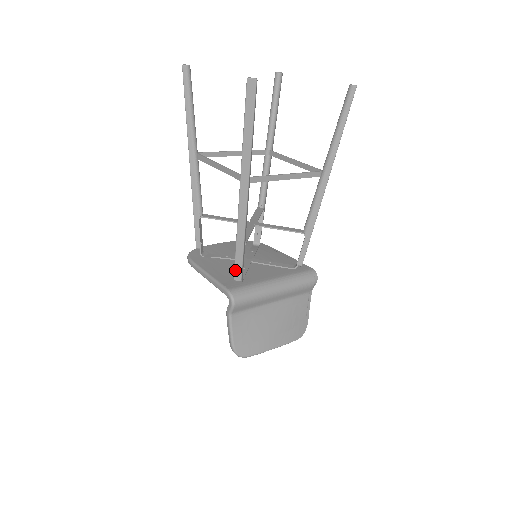
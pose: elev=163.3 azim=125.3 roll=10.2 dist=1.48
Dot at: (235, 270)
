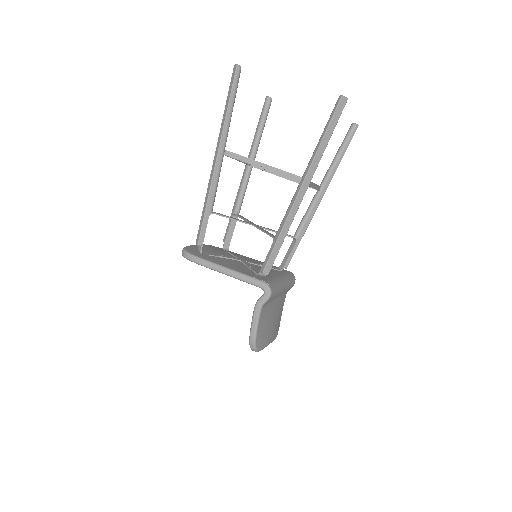
Dot at: (267, 264)
